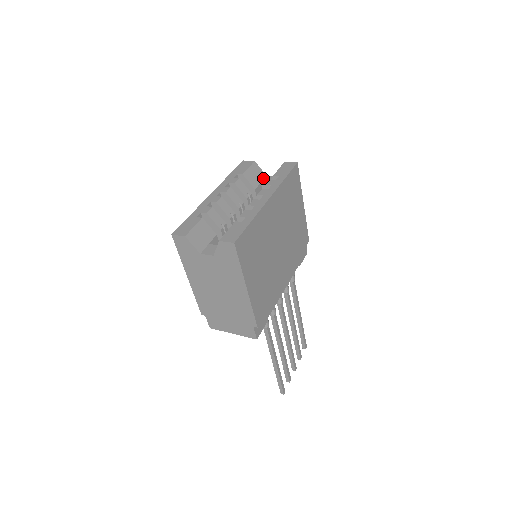
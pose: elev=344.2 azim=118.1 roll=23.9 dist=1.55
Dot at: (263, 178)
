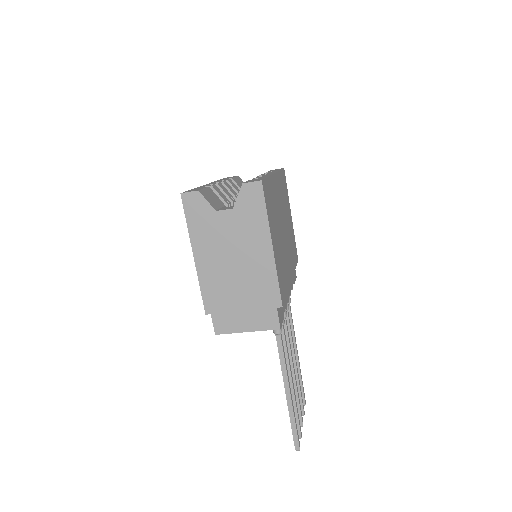
Dot at: occluded
